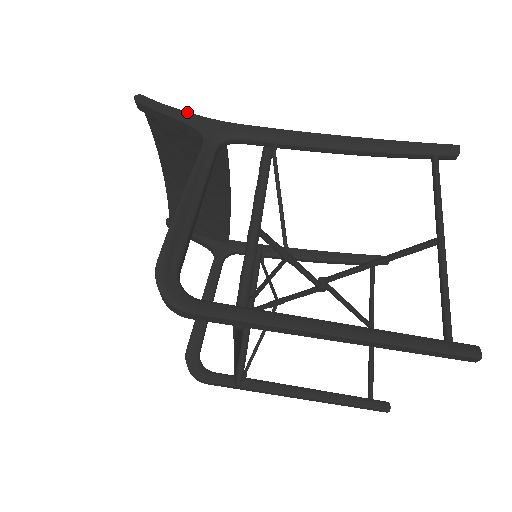
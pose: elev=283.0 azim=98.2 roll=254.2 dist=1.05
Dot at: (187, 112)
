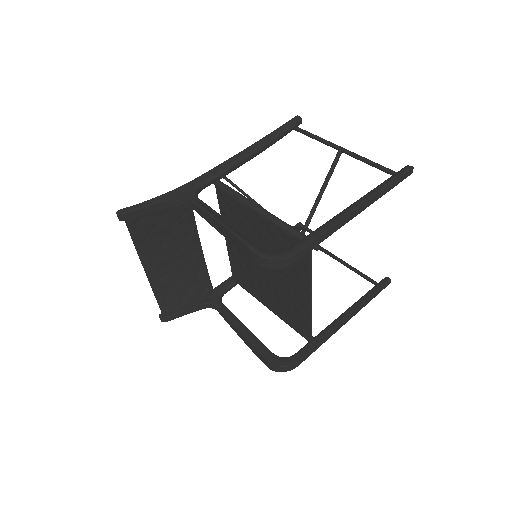
Dot at: (158, 196)
